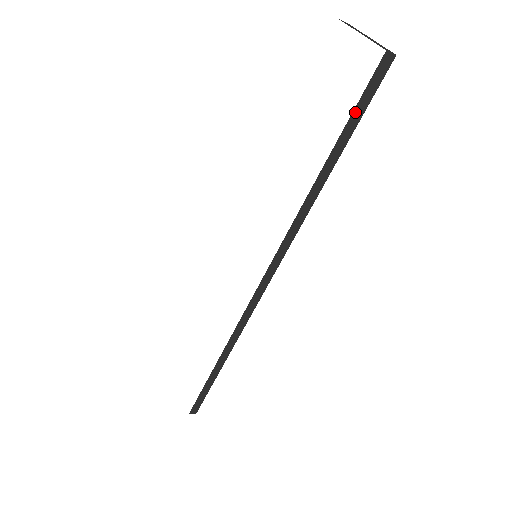
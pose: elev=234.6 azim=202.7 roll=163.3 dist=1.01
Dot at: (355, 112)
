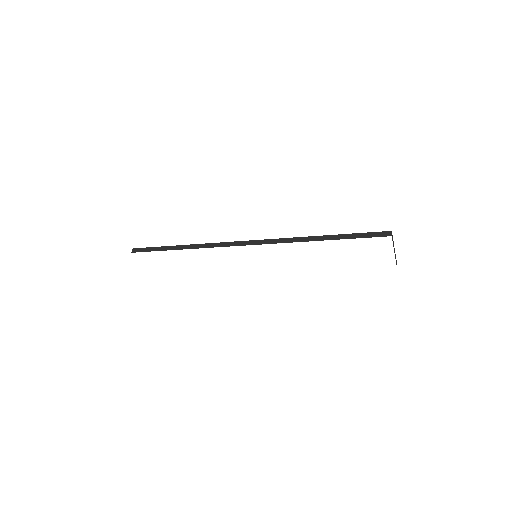
Dot at: occluded
